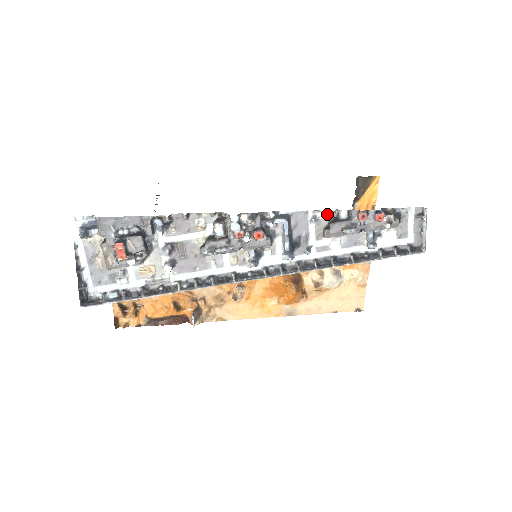
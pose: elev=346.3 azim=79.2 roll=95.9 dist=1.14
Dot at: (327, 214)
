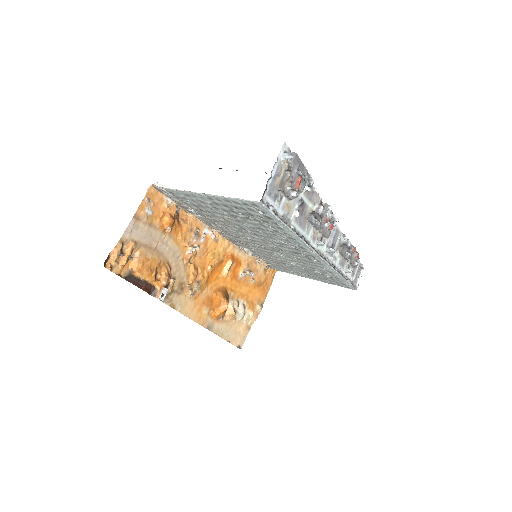
Dot at: (343, 239)
